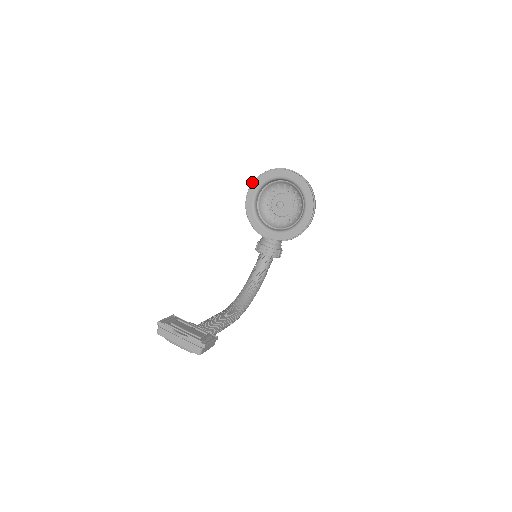
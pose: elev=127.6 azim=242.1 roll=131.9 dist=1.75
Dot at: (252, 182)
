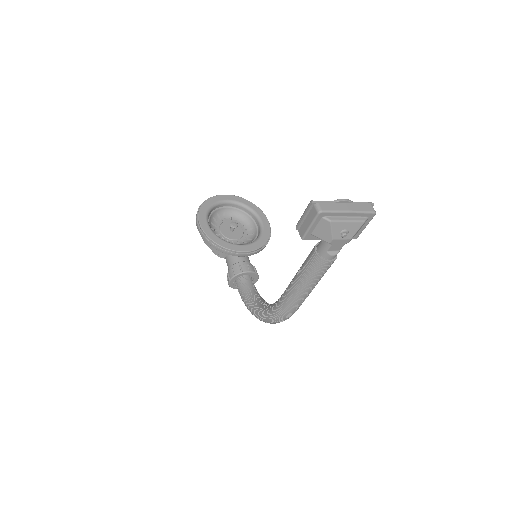
Dot at: occluded
